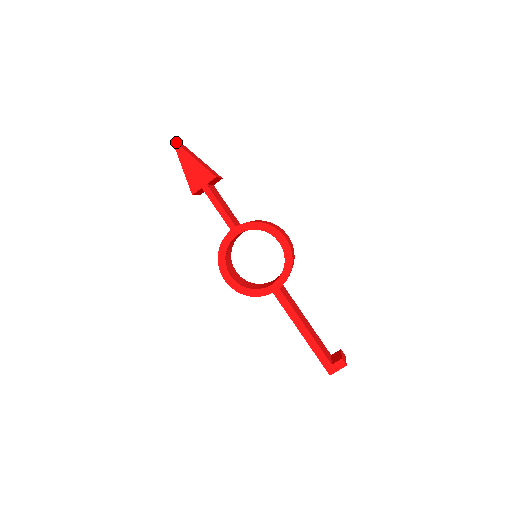
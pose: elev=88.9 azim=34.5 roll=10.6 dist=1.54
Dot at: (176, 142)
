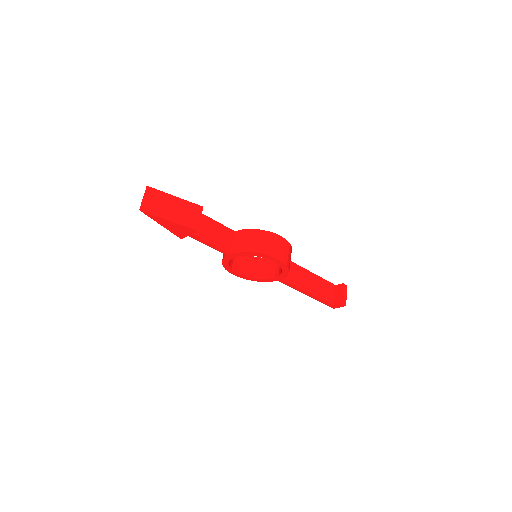
Dot at: (145, 210)
